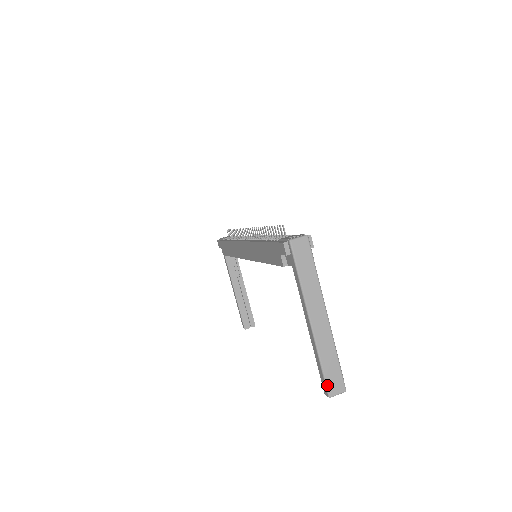
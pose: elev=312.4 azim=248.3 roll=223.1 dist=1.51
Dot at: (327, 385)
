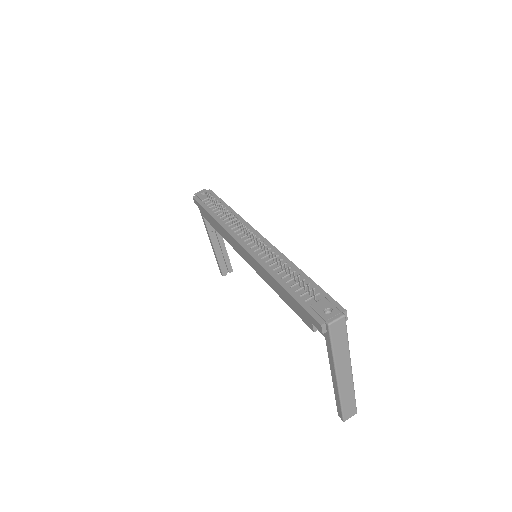
Dot at: (343, 415)
